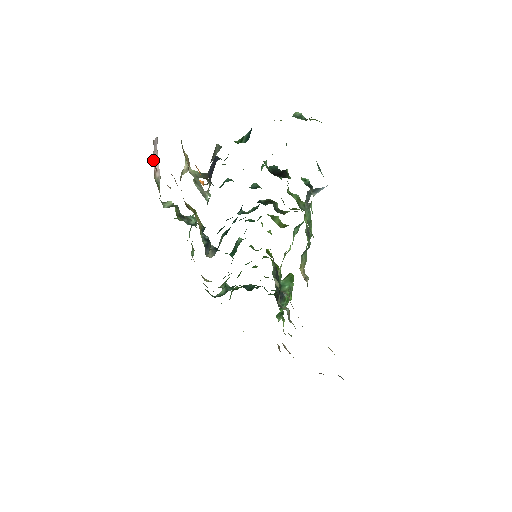
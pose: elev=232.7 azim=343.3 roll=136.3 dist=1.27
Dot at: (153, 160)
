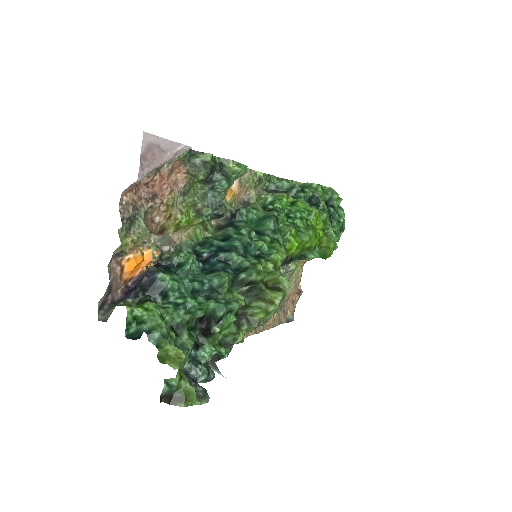
Dot at: occluded
